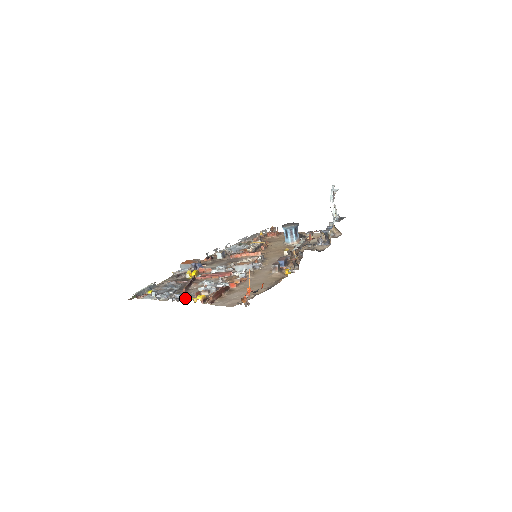
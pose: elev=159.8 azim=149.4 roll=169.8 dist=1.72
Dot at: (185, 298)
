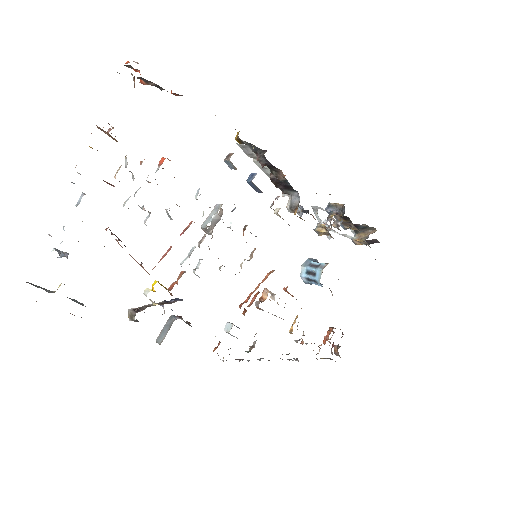
Dot at: occluded
